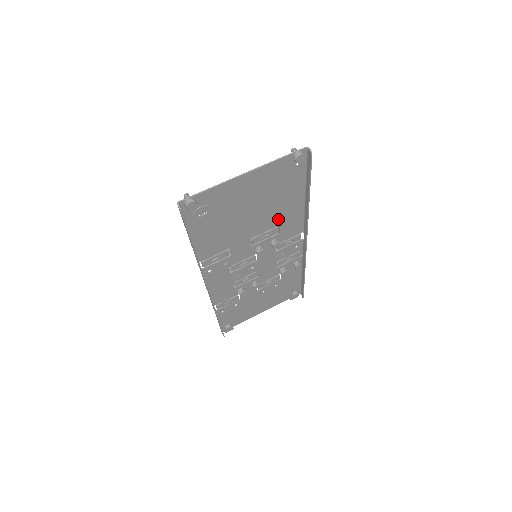
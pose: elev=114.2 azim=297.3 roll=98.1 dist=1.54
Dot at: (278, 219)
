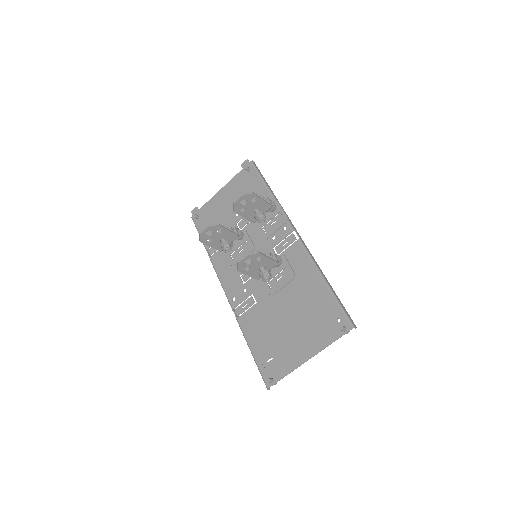
Dot at: (296, 283)
